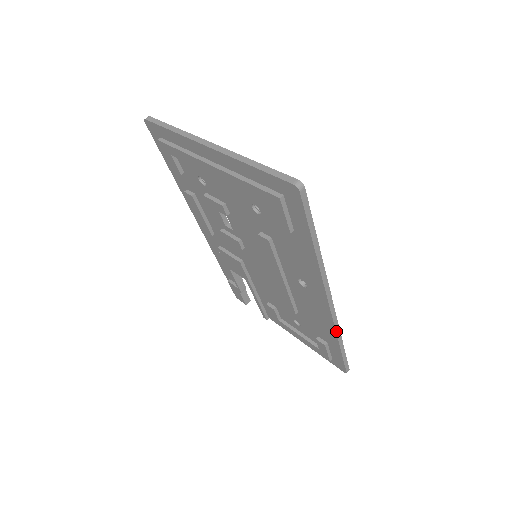
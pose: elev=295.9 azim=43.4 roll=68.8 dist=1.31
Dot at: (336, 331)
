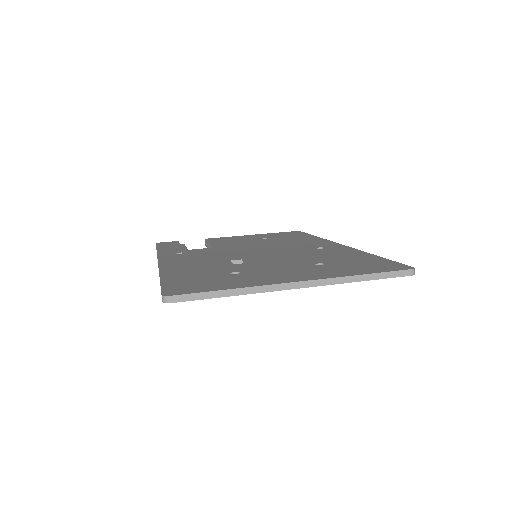
Dot at: occluded
